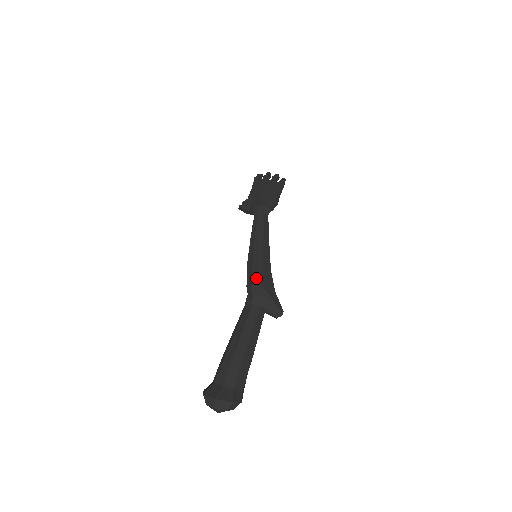
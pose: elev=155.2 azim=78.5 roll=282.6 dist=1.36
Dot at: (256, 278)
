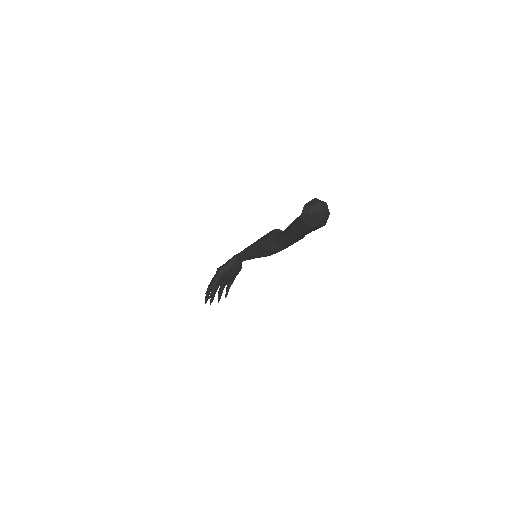
Dot at: occluded
